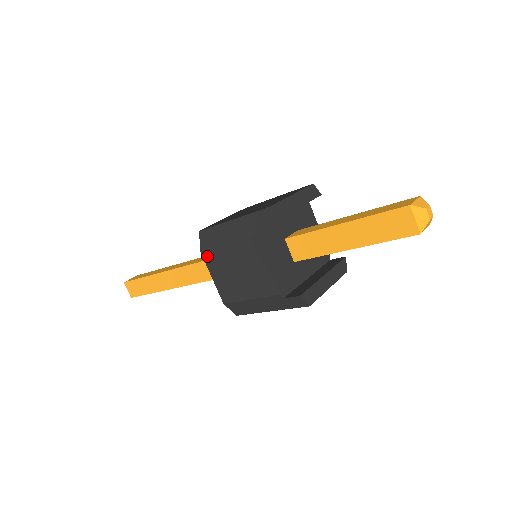
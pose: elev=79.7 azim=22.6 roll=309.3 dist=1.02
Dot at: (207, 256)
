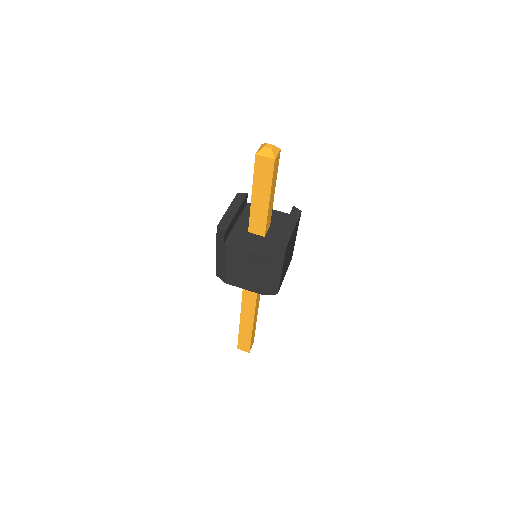
Dot at: (229, 281)
